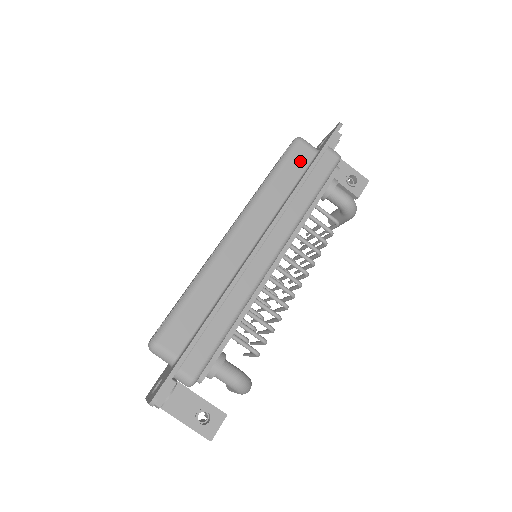
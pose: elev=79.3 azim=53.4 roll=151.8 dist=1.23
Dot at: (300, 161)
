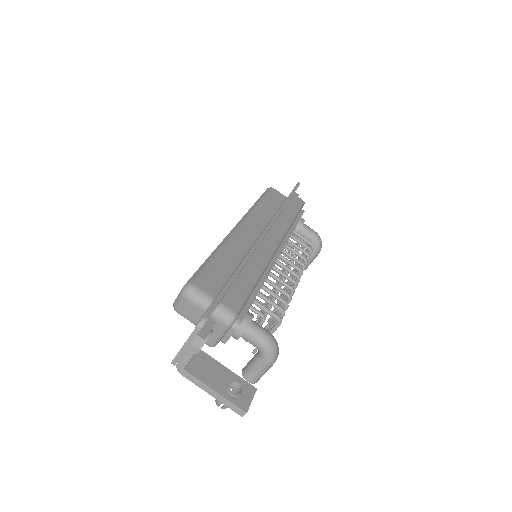
Dot at: (276, 198)
